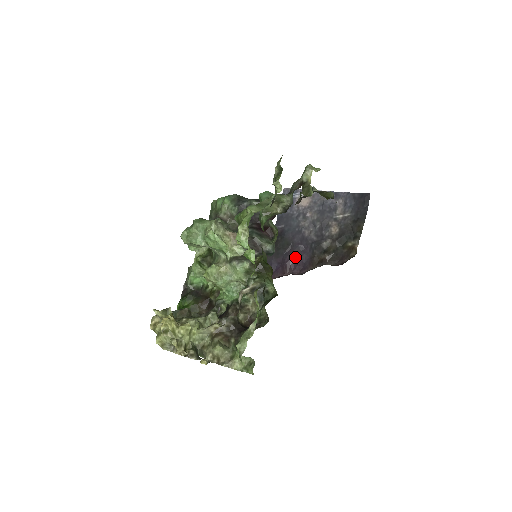
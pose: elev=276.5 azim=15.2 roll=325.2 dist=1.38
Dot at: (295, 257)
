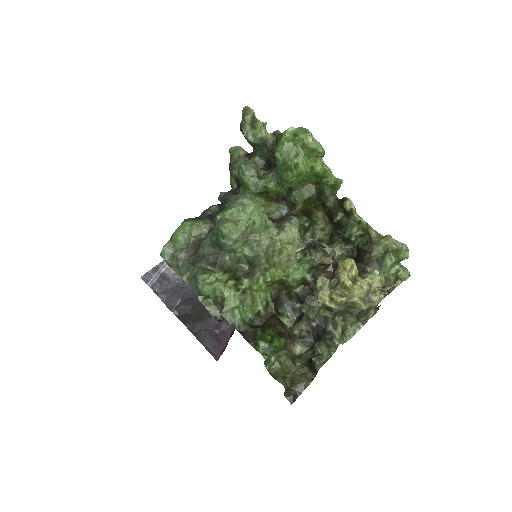
Dot at: occluded
